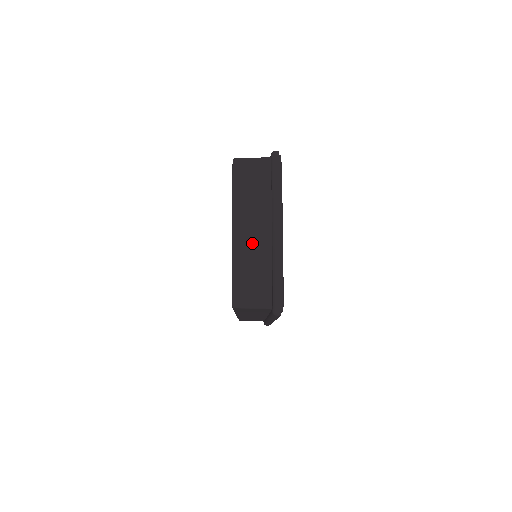
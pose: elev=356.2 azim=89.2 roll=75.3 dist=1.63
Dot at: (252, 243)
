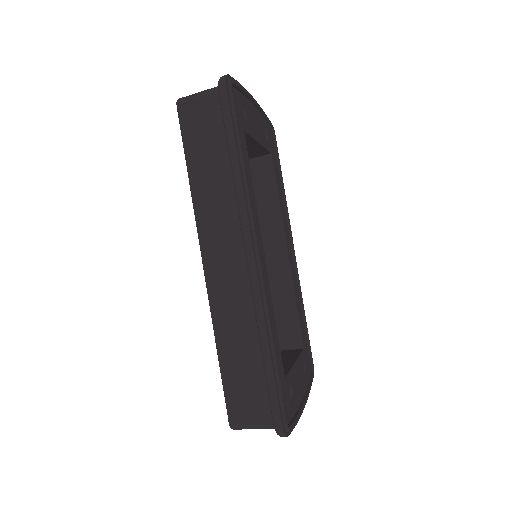
Dot at: occluded
